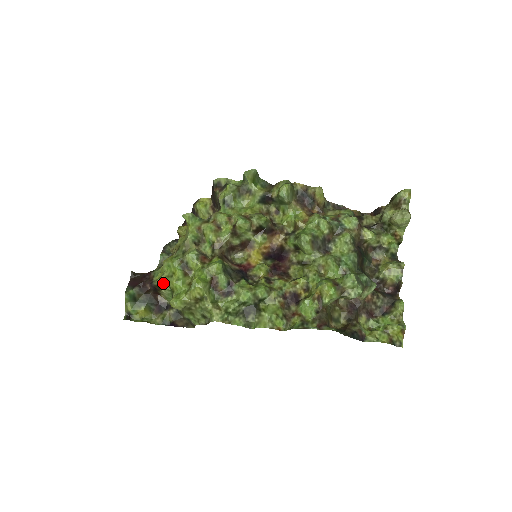
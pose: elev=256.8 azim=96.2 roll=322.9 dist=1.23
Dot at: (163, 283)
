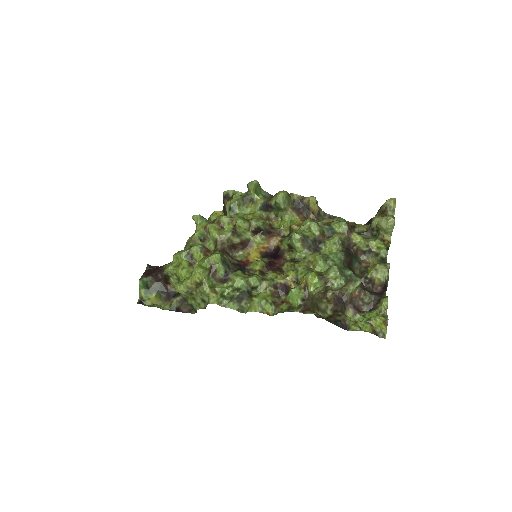
Dot at: (172, 272)
